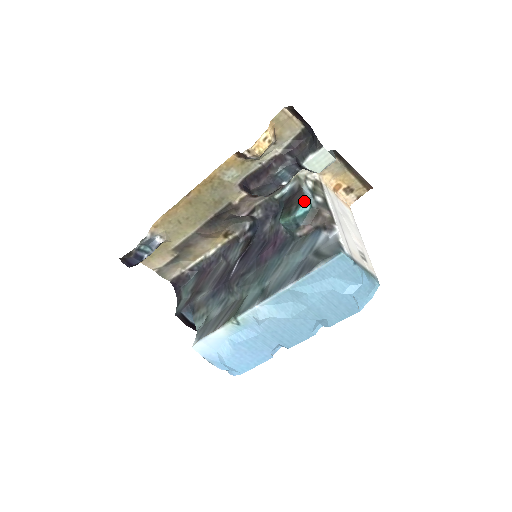
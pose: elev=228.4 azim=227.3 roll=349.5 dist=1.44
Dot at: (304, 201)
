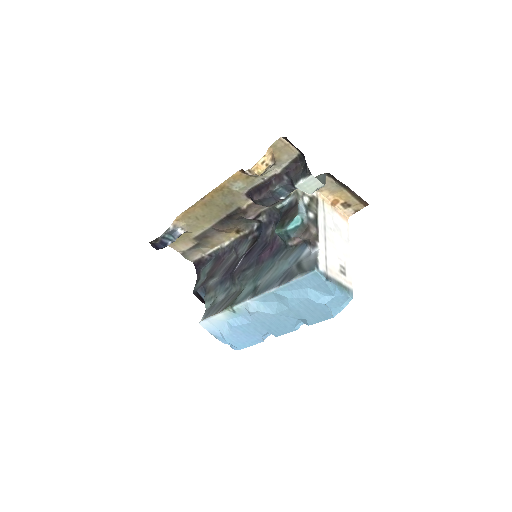
Dot at: (296, 217)
